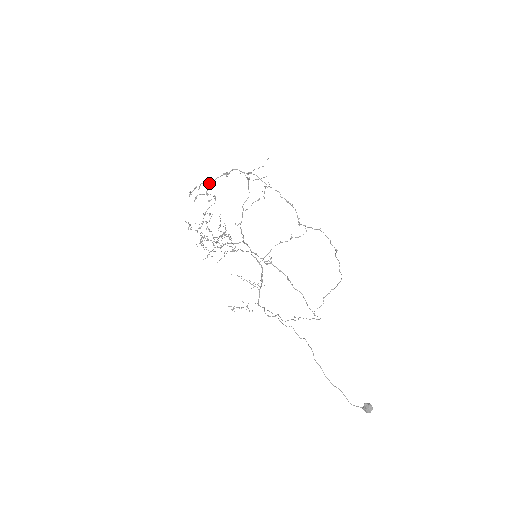
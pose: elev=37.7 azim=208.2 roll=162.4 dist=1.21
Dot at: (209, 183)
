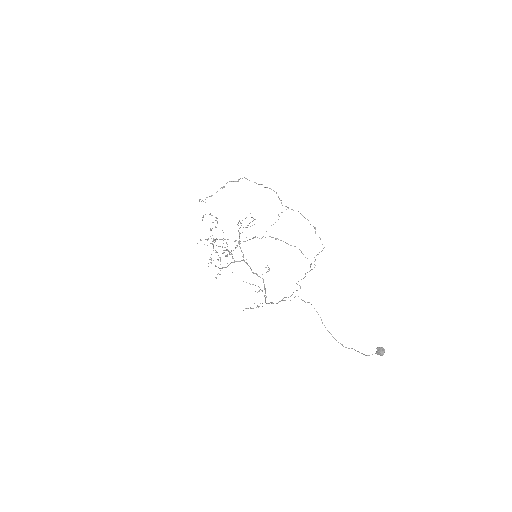
Dot at: occluded
